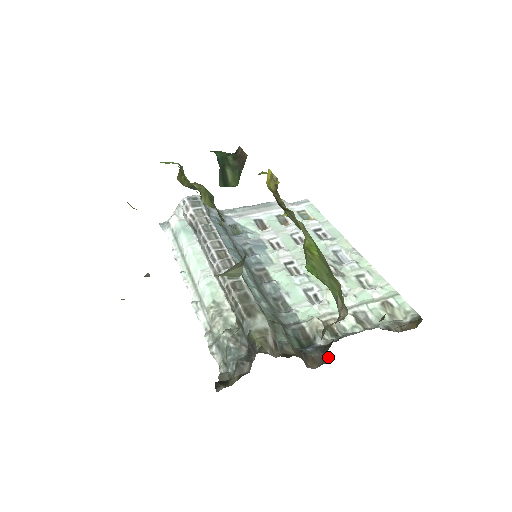
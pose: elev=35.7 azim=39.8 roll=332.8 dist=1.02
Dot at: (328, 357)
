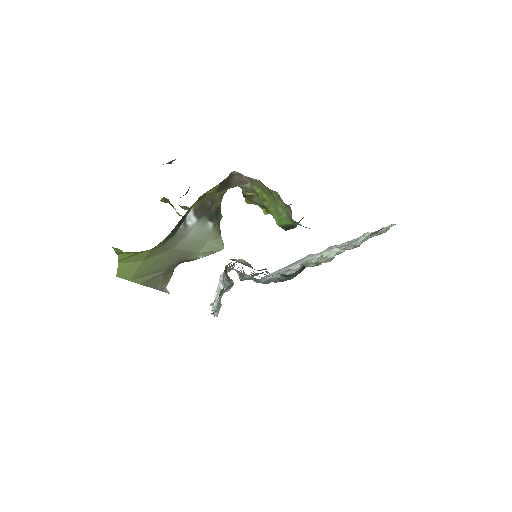
Dot at: (304, 266)
